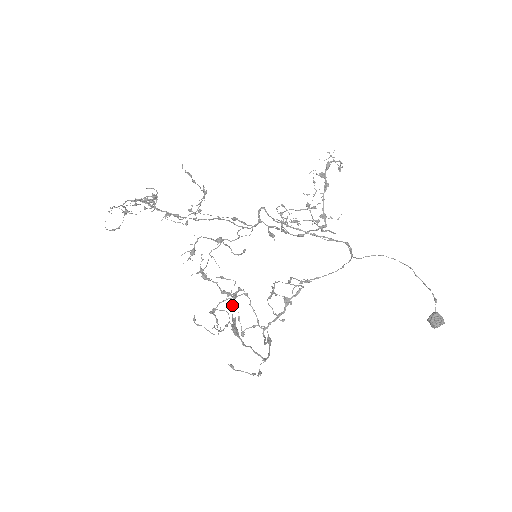
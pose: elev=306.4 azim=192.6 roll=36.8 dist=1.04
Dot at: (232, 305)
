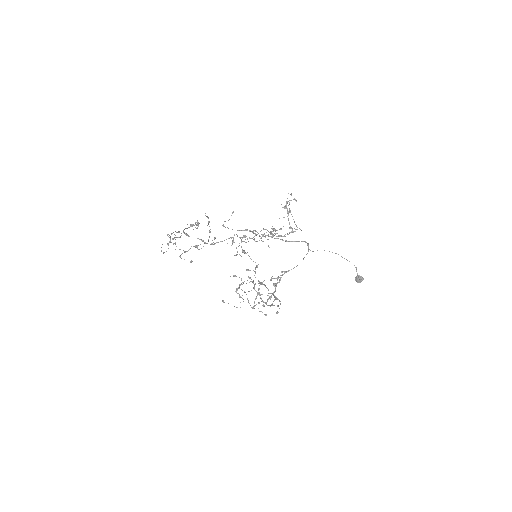
Dot at: occluded
